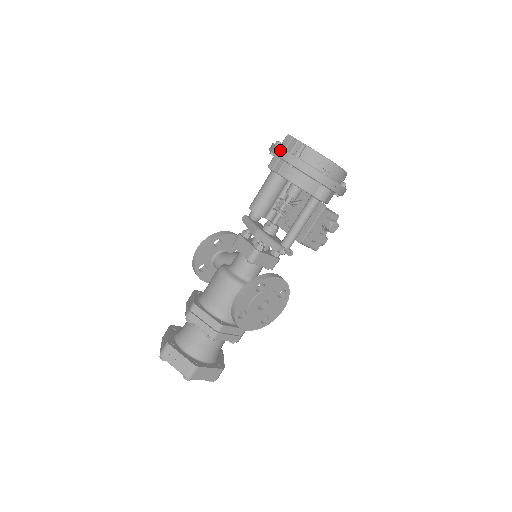
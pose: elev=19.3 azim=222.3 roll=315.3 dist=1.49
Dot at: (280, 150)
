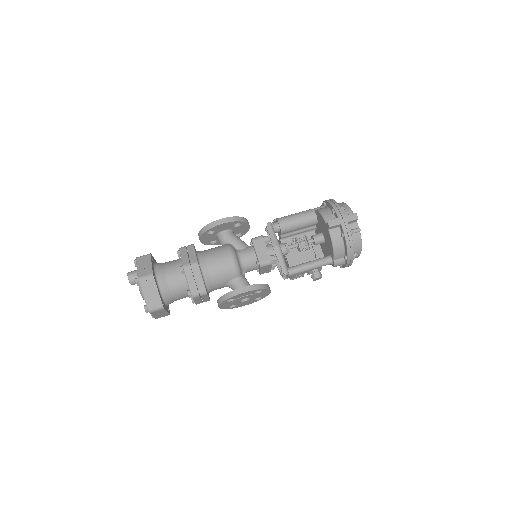
Dot at: (344, 218)
